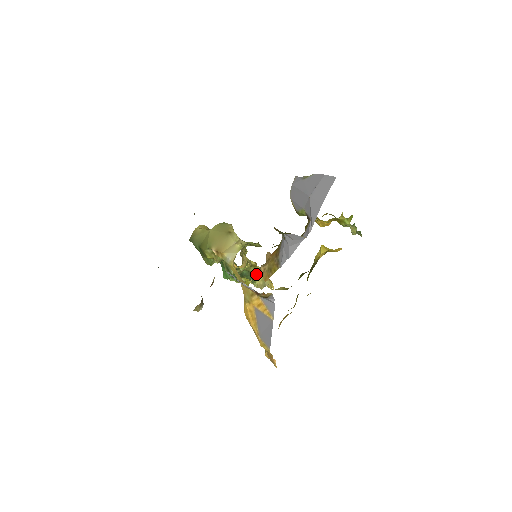
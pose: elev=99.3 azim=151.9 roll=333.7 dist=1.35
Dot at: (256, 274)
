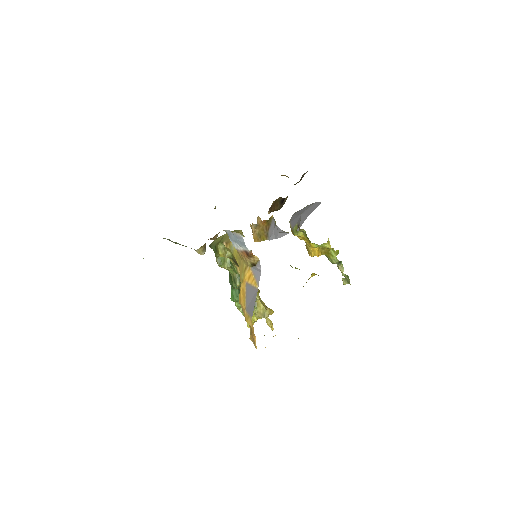
Dot at: (258, 301)
